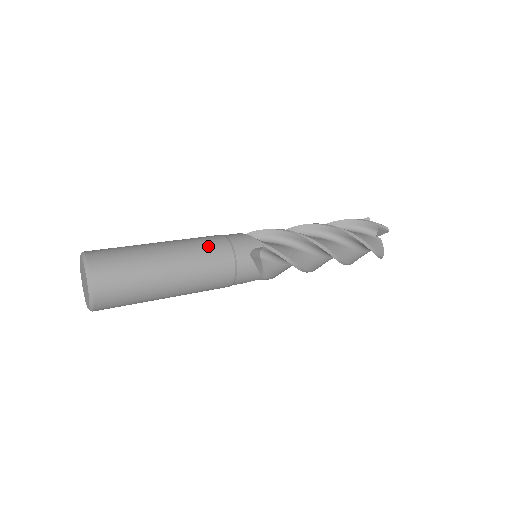
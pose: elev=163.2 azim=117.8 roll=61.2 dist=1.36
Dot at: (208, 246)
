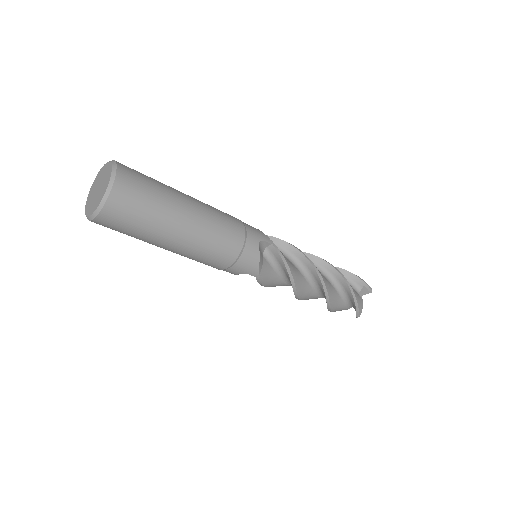
Dot at: occluded
